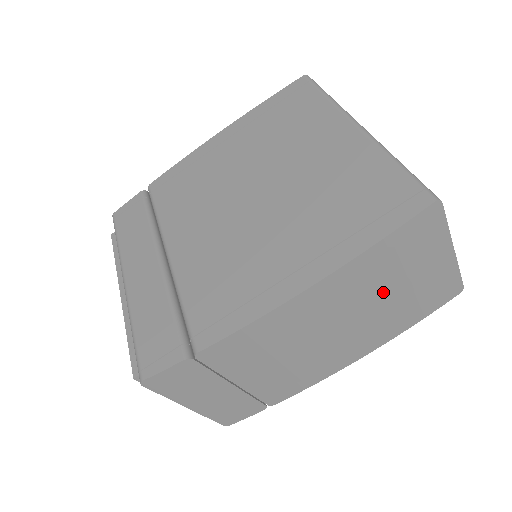
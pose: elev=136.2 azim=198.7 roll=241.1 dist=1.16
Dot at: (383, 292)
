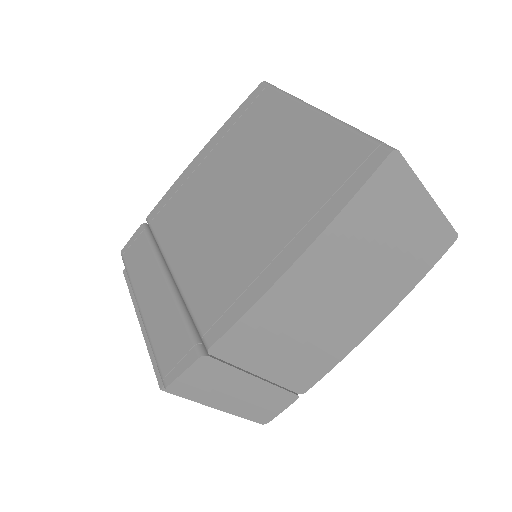
Dot at: (373, 253)
